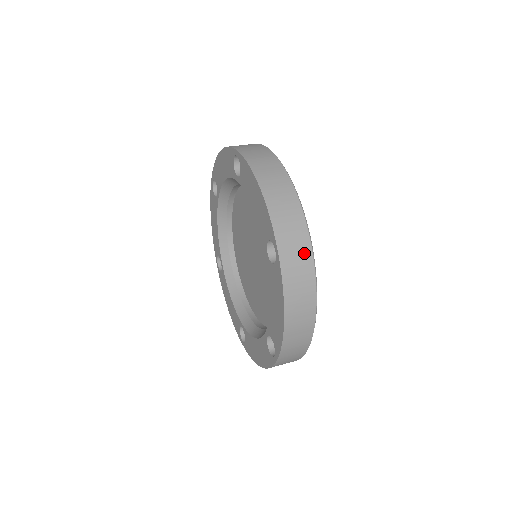
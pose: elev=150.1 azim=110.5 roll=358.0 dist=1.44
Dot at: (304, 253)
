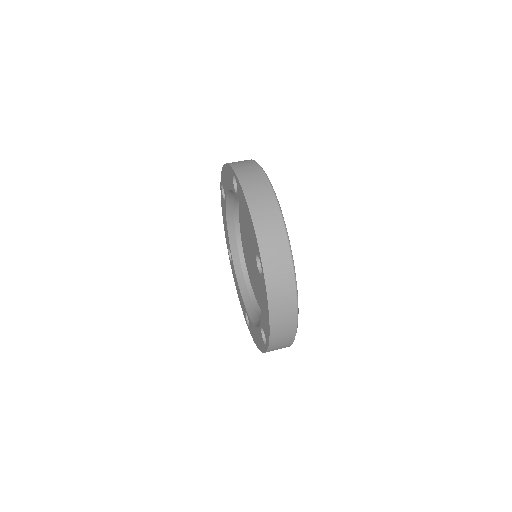
Dot at: (286, 346)
